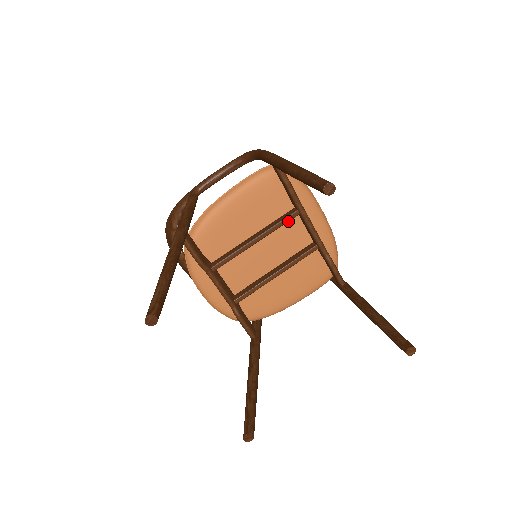
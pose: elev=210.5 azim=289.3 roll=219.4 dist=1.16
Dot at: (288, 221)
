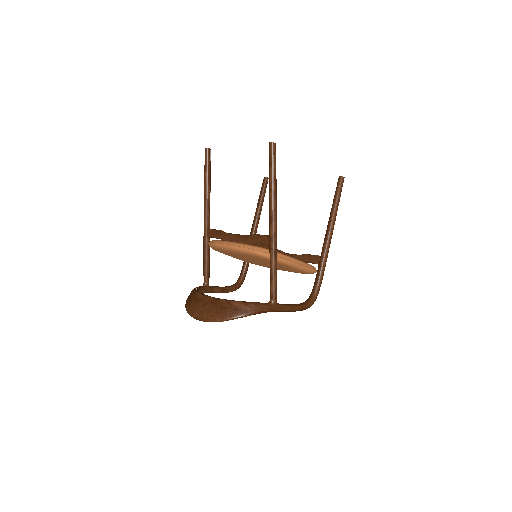
Dot at: occluded
